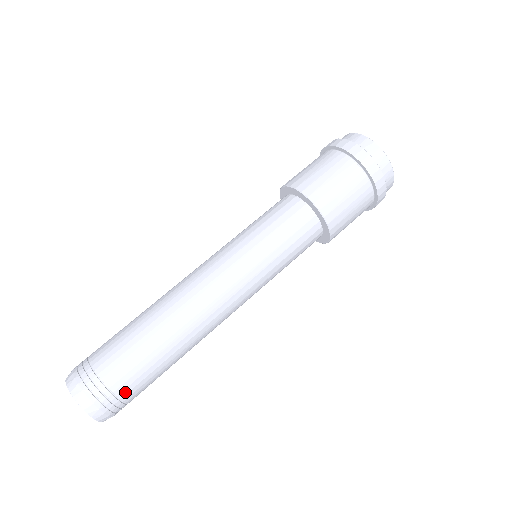
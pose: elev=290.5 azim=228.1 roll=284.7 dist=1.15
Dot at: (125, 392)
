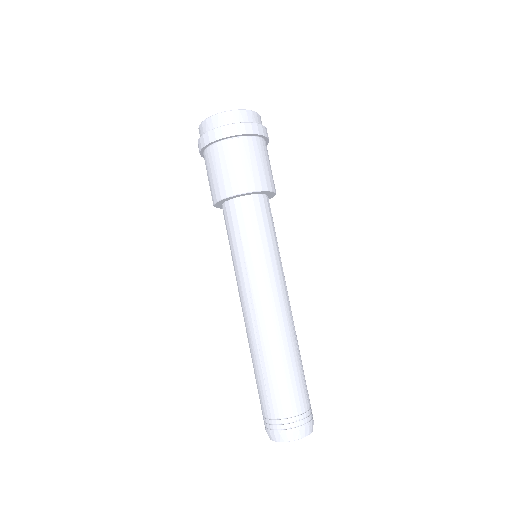
Dot at: occluded
